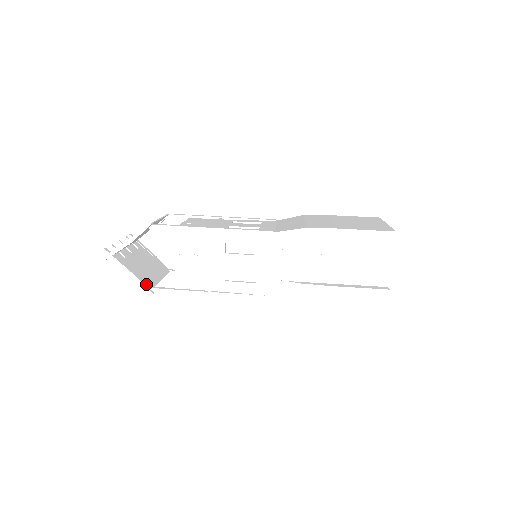
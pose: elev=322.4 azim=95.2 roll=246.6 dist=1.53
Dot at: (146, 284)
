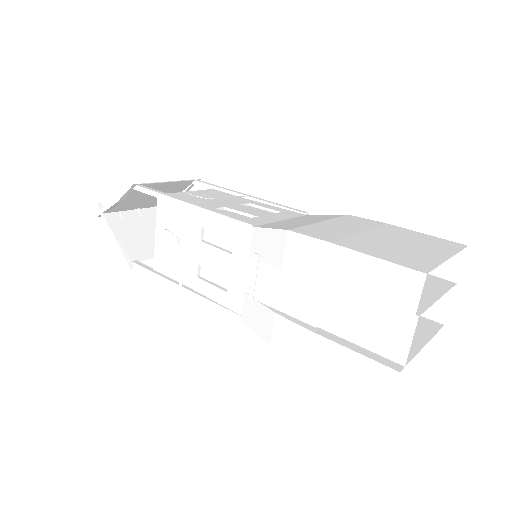
Dot at: (128, 255)
